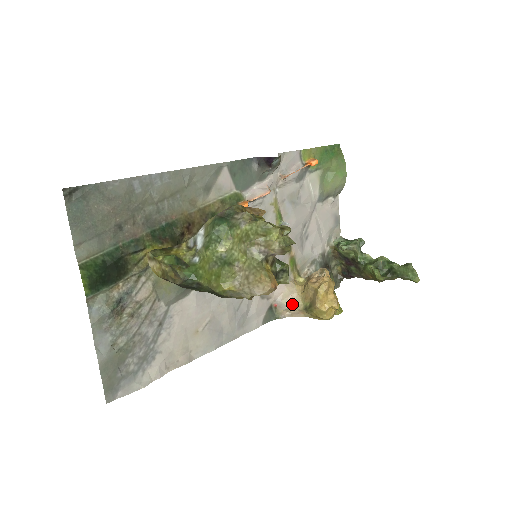
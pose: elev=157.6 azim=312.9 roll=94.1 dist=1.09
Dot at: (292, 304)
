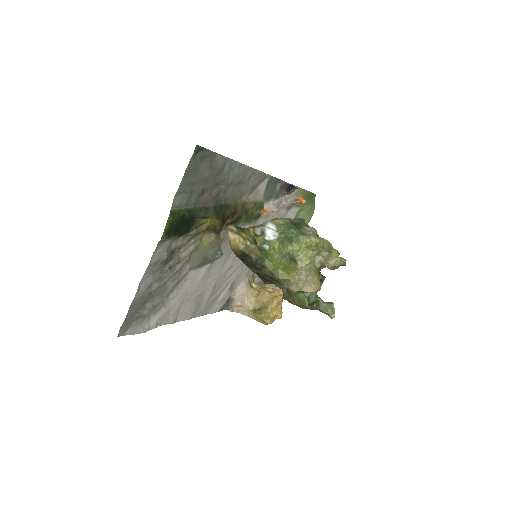
Dot at: (245, 303)
